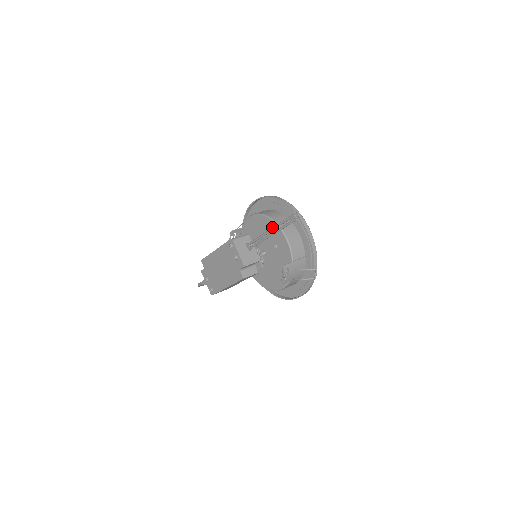
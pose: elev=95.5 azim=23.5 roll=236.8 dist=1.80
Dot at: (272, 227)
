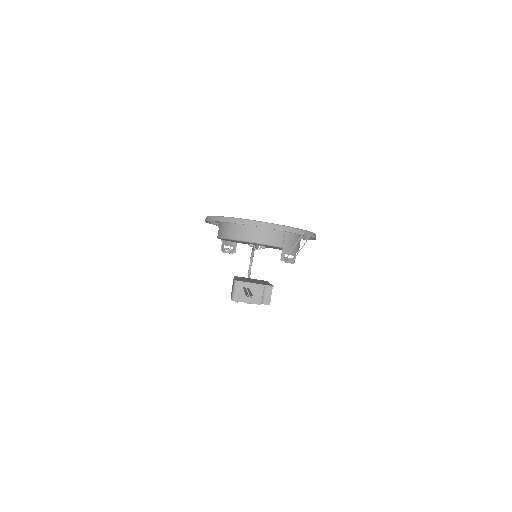
Dot at: occluded
